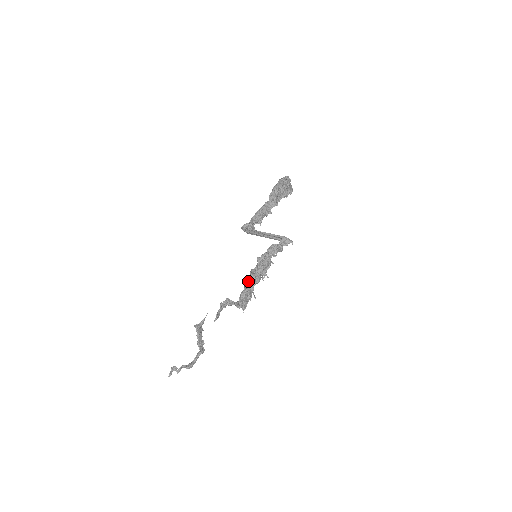
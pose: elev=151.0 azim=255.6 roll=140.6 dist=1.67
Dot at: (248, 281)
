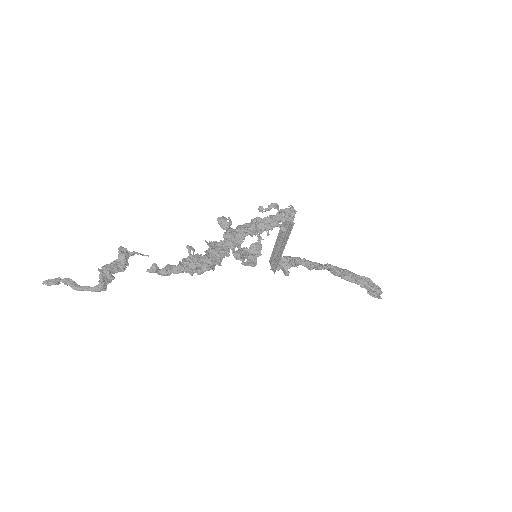
Dot at: (218, 242)
